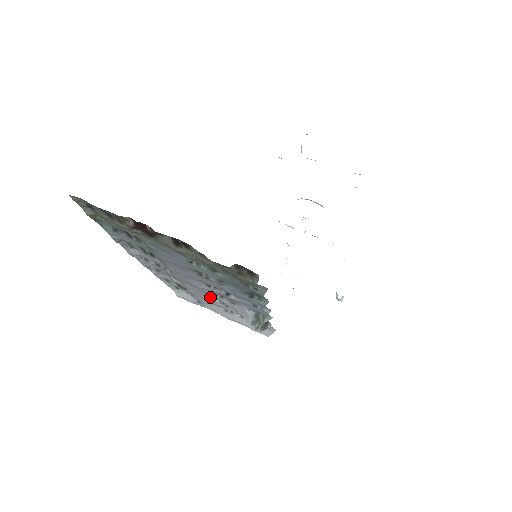
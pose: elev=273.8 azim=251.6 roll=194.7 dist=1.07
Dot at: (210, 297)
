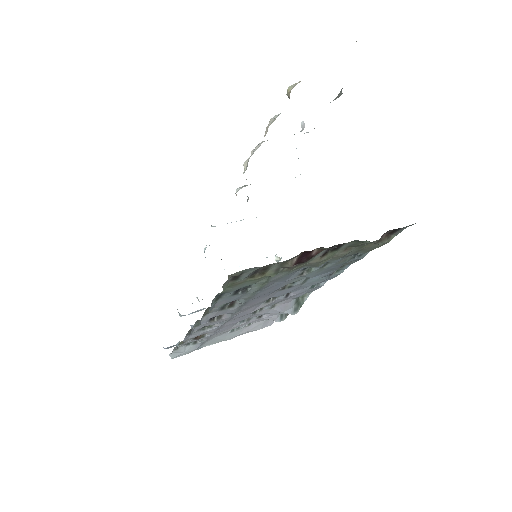
Dot at: (237, 322)
